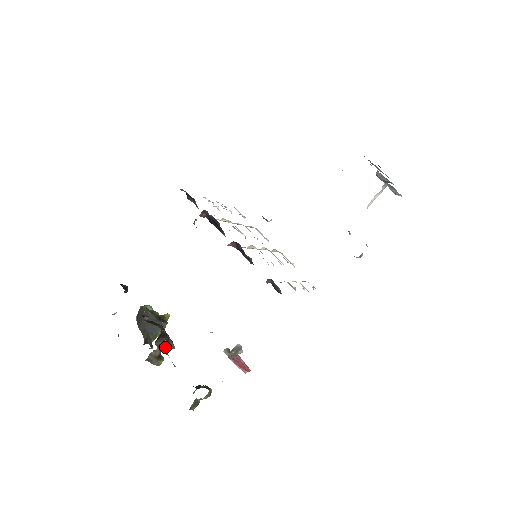
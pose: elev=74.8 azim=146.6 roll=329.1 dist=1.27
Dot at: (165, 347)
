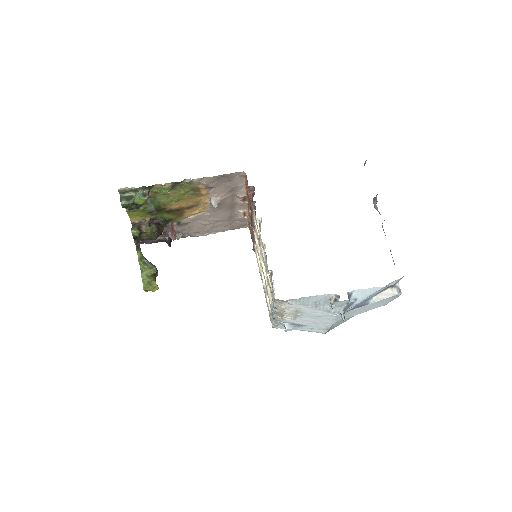
Dot at: (151, 225)
